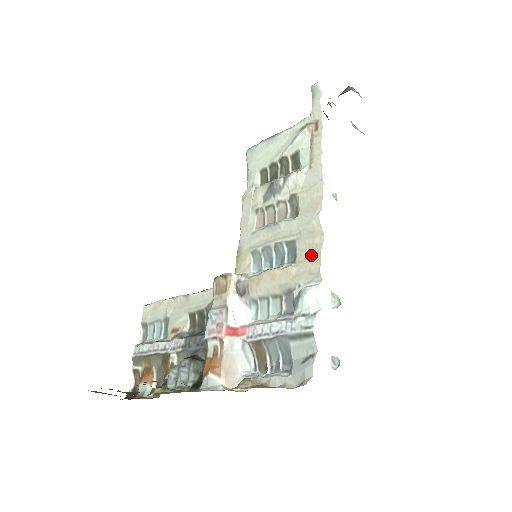
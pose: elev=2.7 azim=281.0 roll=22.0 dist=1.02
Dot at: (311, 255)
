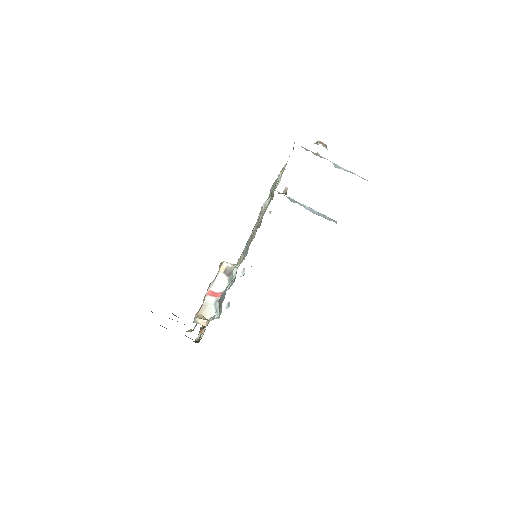
Dot at: occluded
